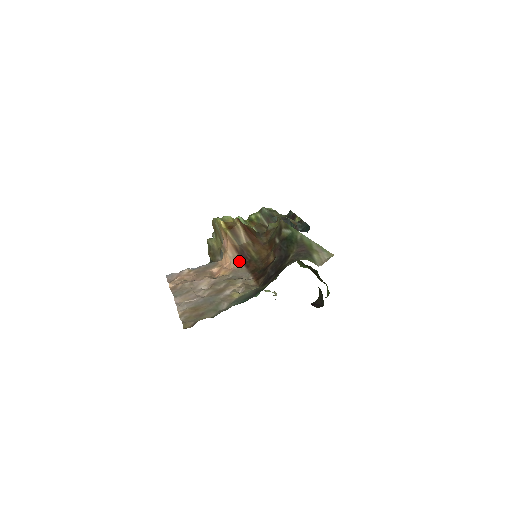
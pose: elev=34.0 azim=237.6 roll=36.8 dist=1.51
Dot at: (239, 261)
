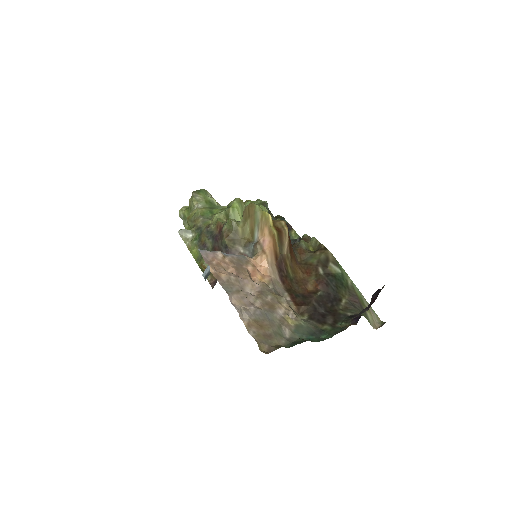
Dot at: (276, 271)
